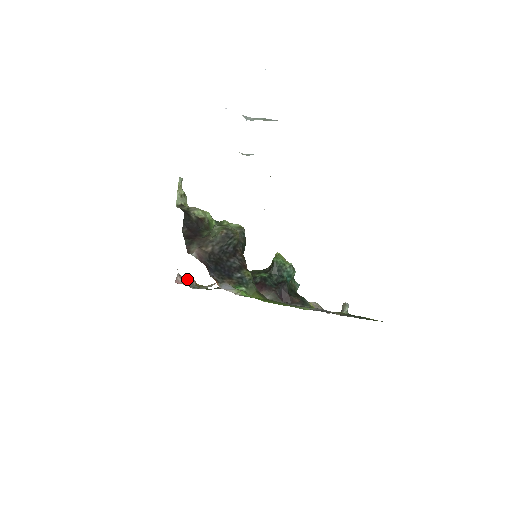
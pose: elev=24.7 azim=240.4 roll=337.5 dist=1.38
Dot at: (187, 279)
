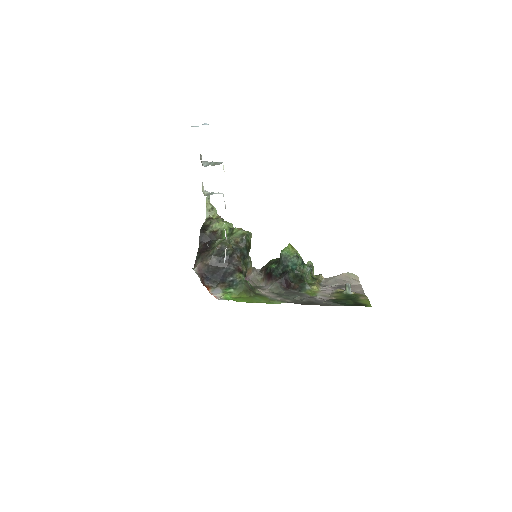
Dot at: occluded
